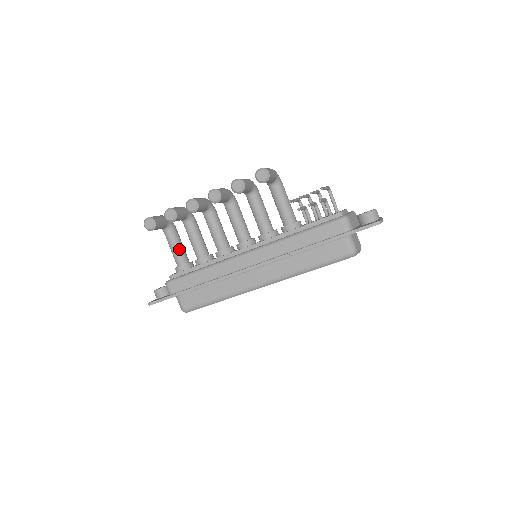
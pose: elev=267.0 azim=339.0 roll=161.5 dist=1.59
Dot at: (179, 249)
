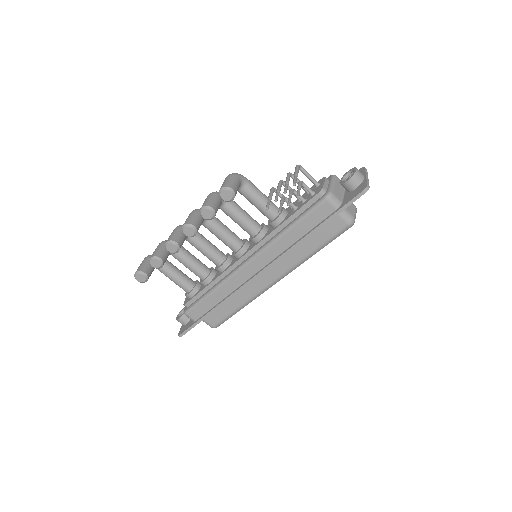
Dot at: (180, 278)
